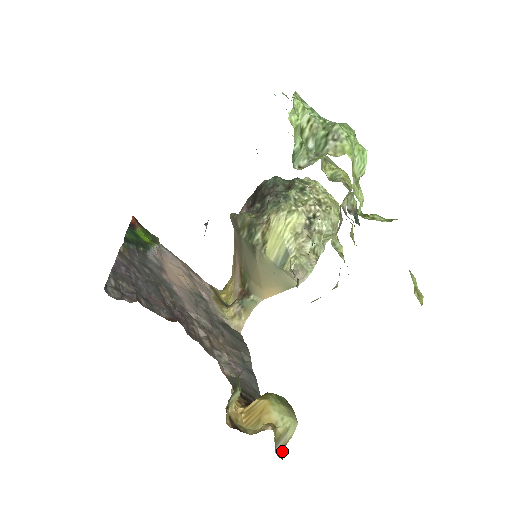
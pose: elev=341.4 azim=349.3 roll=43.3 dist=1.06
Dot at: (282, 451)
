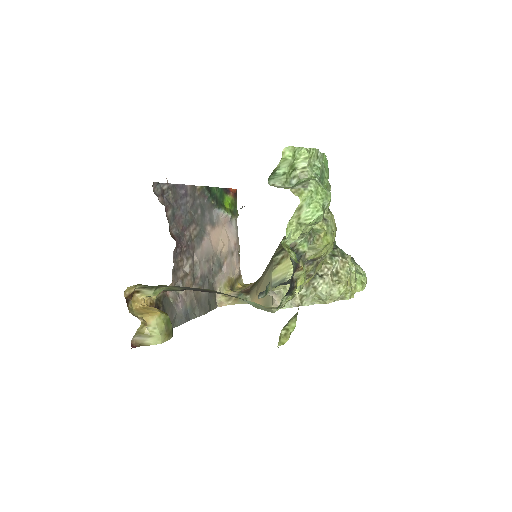
Dot at: (137, 344)
